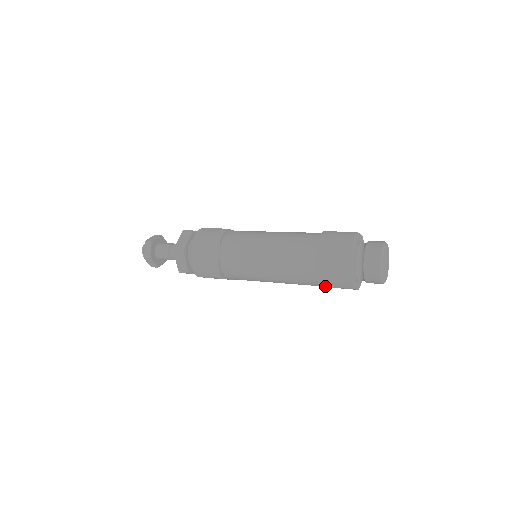
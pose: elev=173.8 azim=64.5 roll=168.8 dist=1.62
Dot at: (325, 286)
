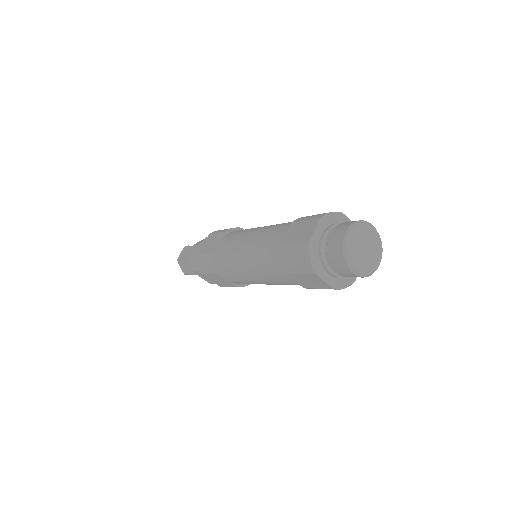
Dot at: (290, 272)
